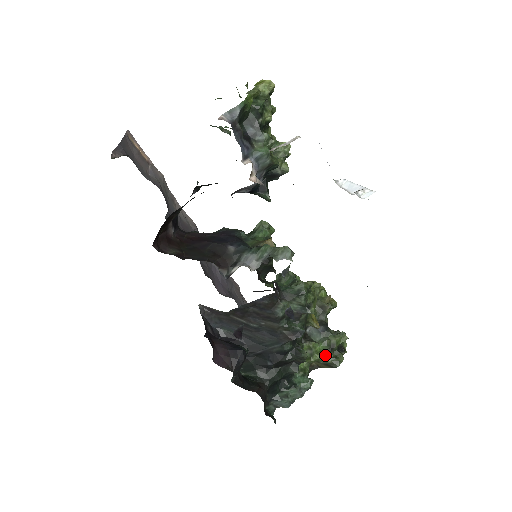
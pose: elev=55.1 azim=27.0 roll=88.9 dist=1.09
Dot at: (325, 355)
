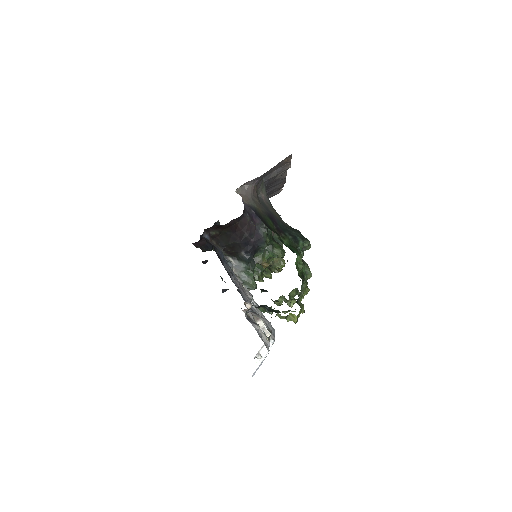
Dot at: occluded
